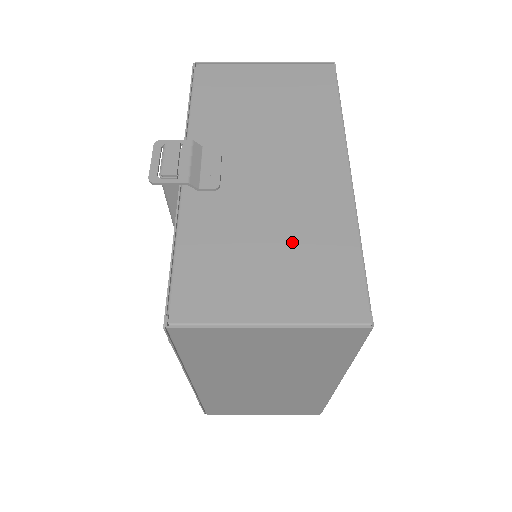
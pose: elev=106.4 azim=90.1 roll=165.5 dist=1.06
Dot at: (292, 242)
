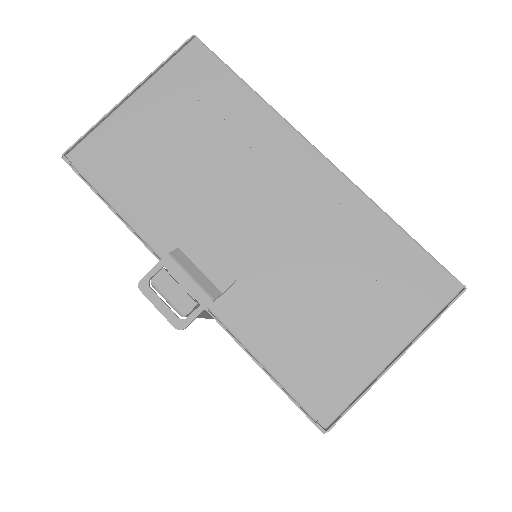
Dot at: (344, 271)
